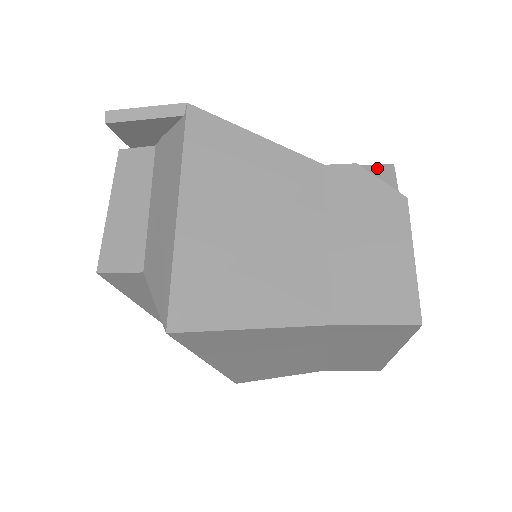
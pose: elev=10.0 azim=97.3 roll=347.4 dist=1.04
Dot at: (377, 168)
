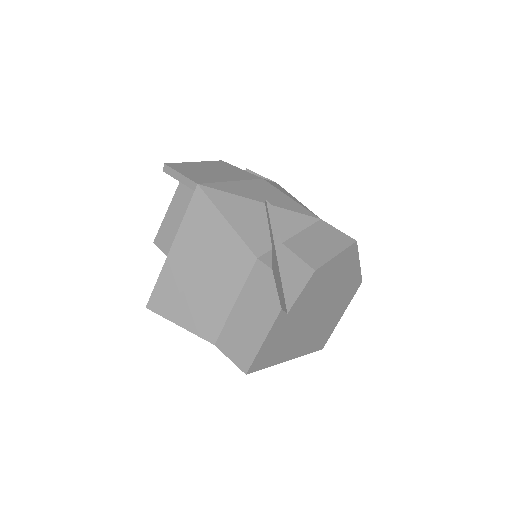
Dot at: (305, 267)
